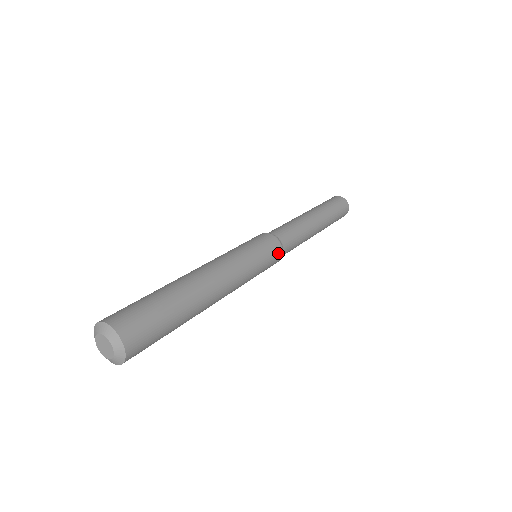
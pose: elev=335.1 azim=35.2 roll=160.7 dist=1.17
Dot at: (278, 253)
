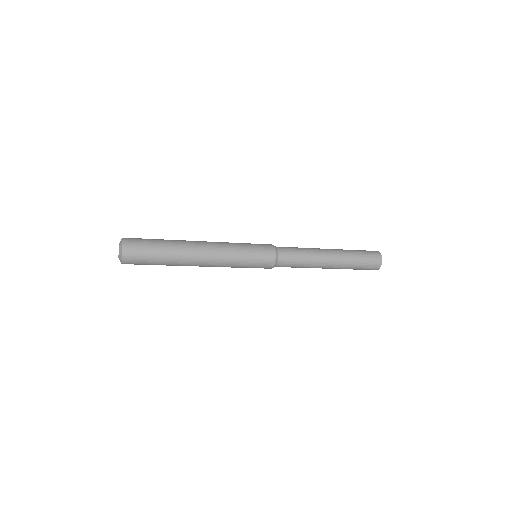
Dot at: (269, 247)
